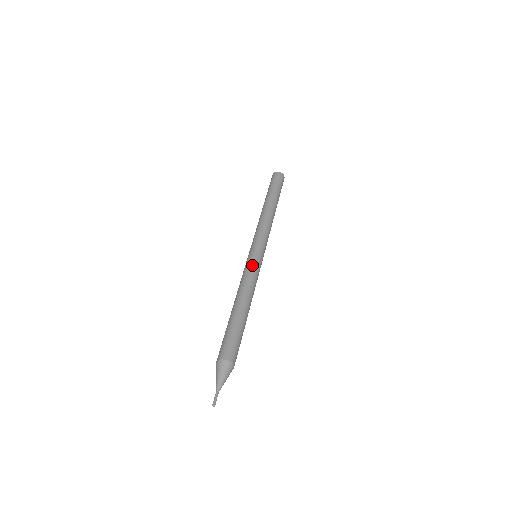
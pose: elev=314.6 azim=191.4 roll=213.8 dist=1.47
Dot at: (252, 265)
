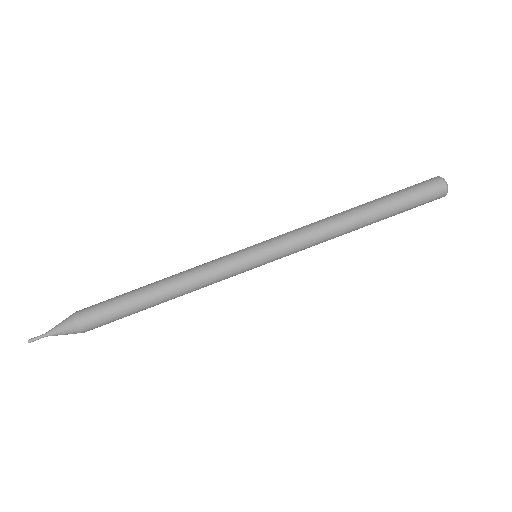
Dot at: (230, 273)
